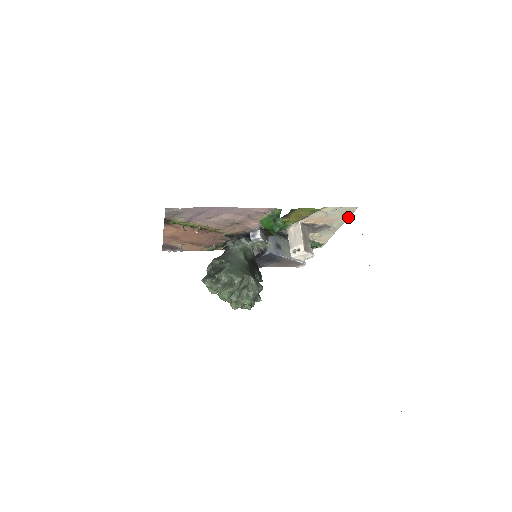
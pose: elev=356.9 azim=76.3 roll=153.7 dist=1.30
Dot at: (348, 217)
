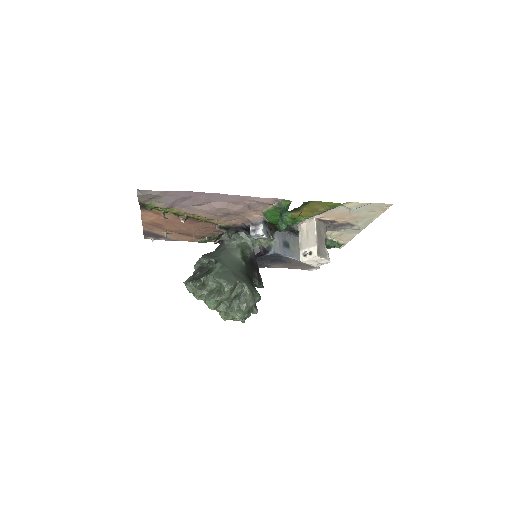
Dot at: (378, 215)
